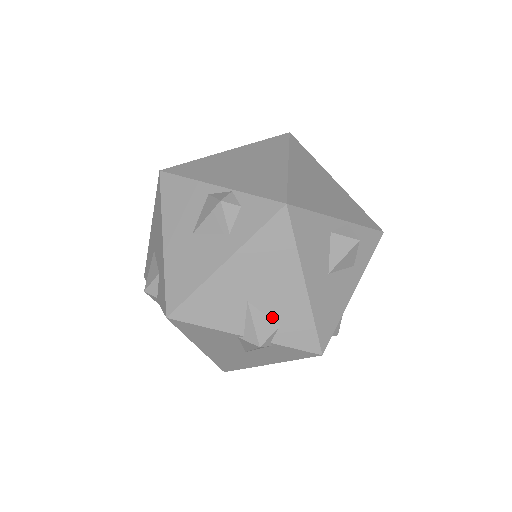
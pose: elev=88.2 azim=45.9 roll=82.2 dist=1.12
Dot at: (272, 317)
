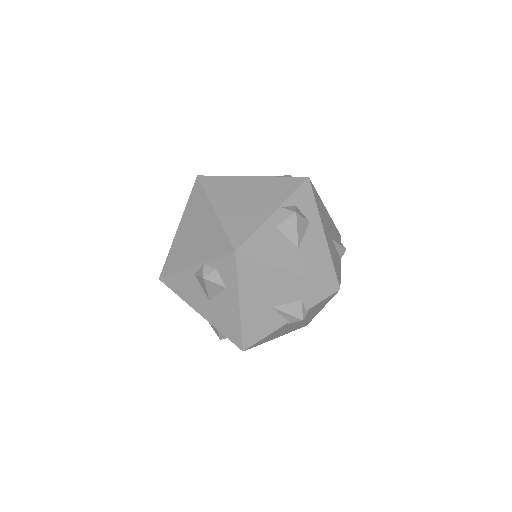
Dot at: (293, 301)
